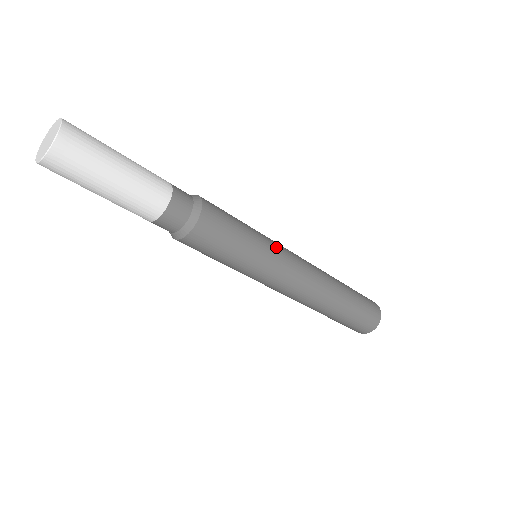
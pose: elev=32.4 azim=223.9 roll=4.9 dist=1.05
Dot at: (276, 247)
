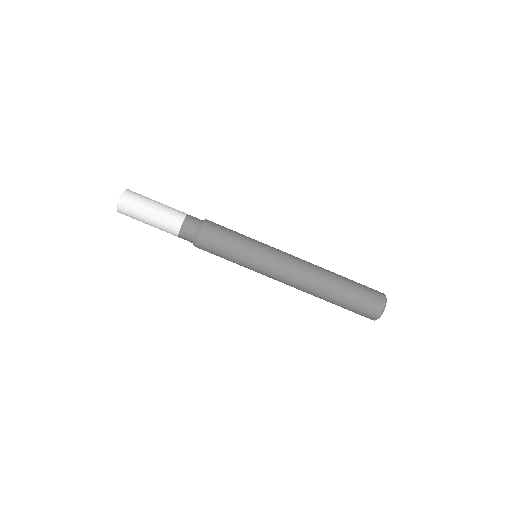
Dot at: occluded
